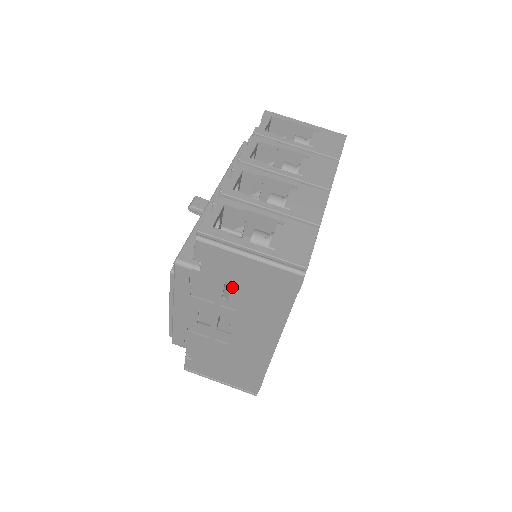
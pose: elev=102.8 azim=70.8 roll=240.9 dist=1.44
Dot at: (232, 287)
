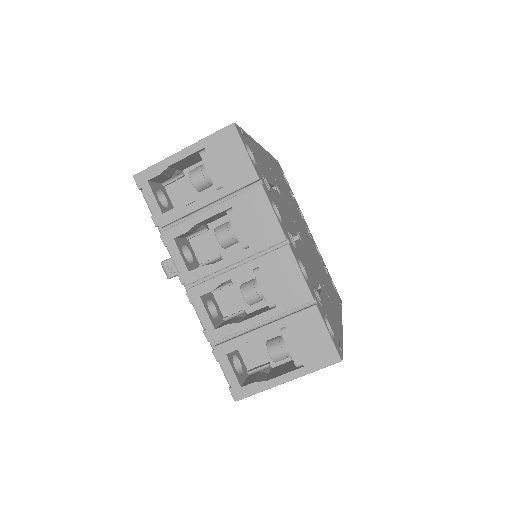
Dot at: occluded
